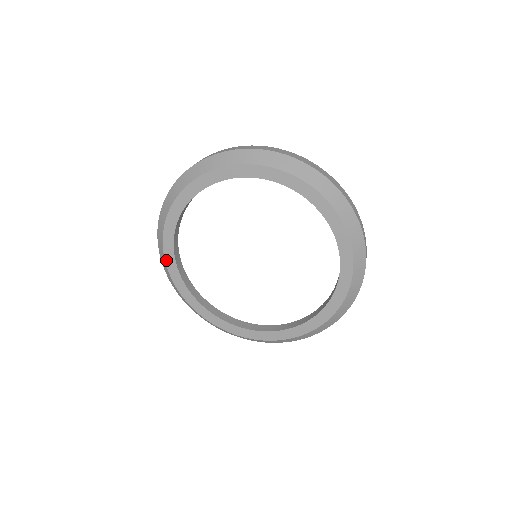
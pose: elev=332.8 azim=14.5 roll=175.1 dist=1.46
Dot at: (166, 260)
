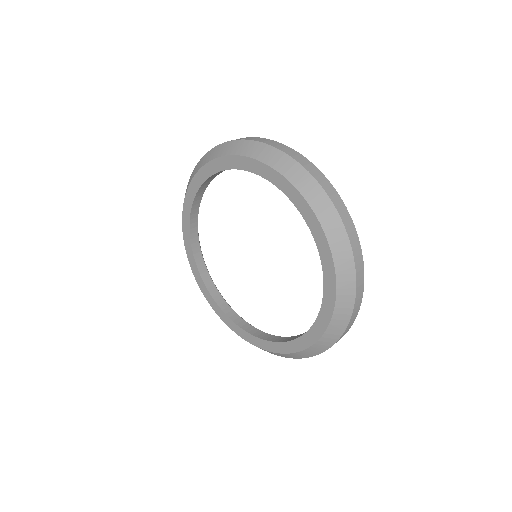
Dot at: (183, 226)
